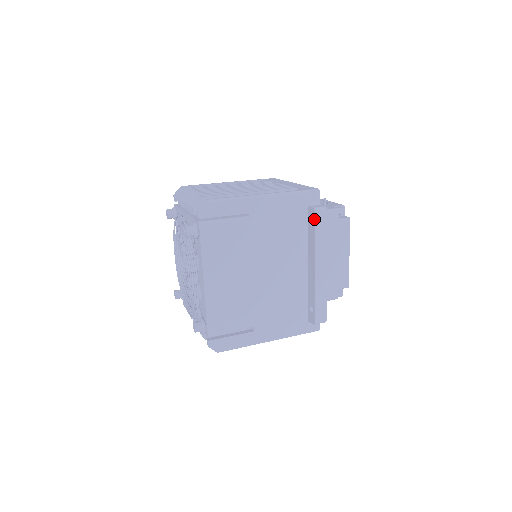
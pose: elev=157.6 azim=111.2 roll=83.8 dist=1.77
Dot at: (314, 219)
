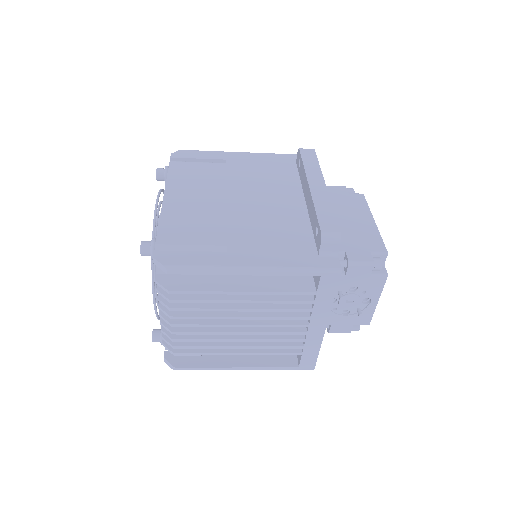
Dot at: (299, 154)
